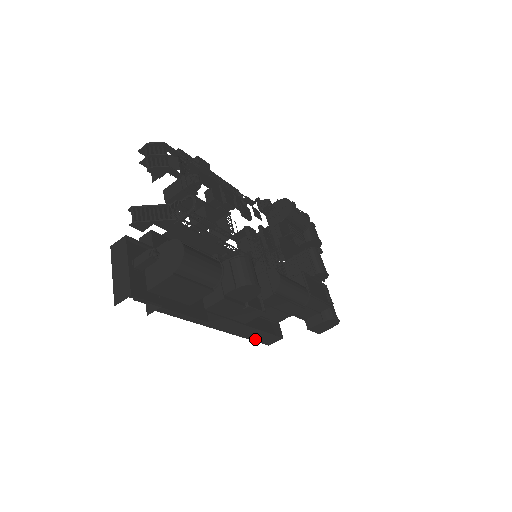
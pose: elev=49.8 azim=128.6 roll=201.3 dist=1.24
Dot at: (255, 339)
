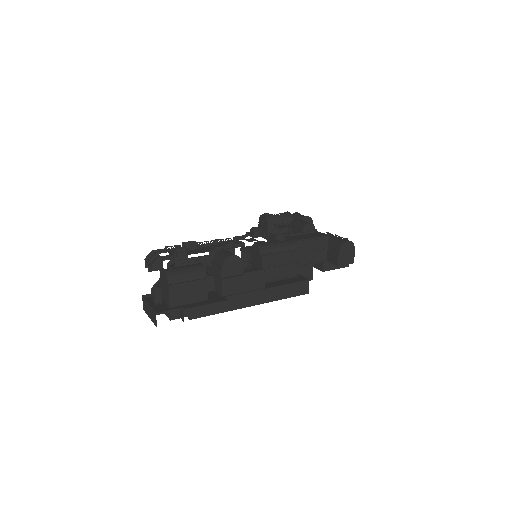
Dot at: (290, 295)
